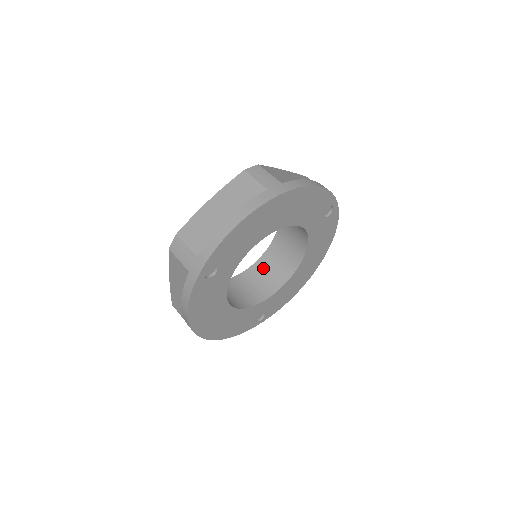
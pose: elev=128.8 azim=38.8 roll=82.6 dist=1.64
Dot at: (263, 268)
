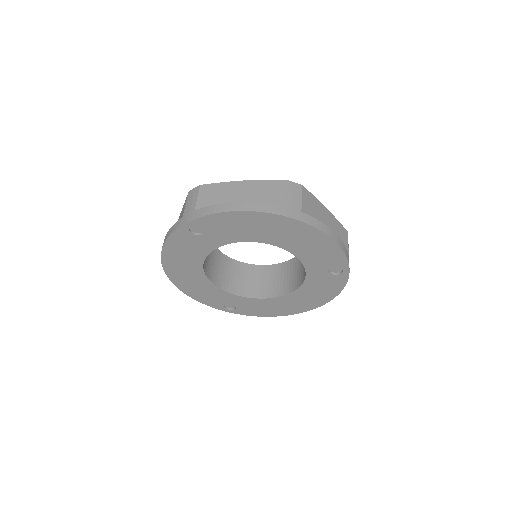
Dot at: (264, 274)
